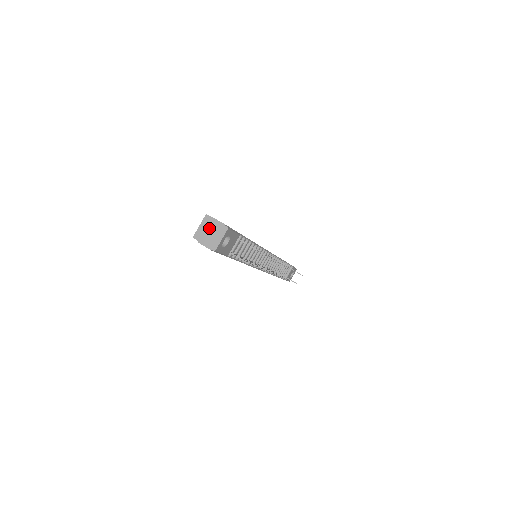
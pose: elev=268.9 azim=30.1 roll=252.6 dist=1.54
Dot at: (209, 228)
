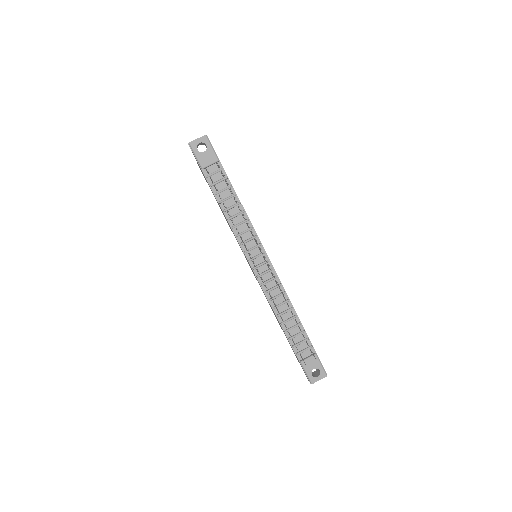
Dot at: occluded
